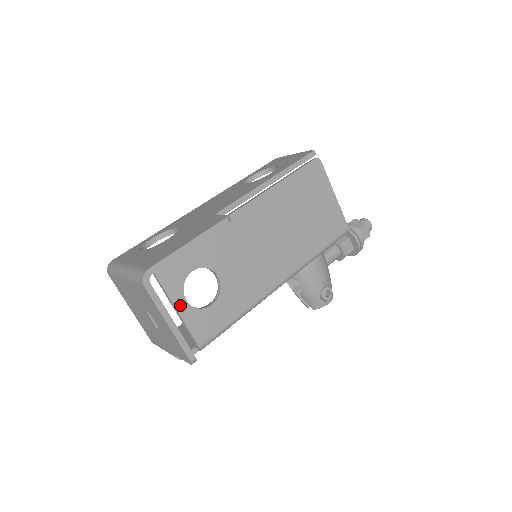
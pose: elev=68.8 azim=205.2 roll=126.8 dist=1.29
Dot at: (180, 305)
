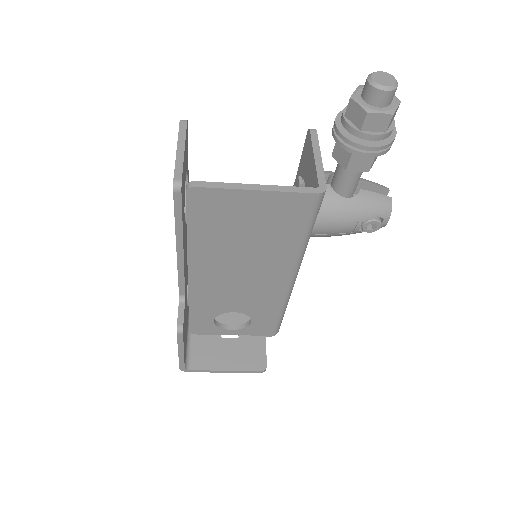
Dot at: (231, 333)
